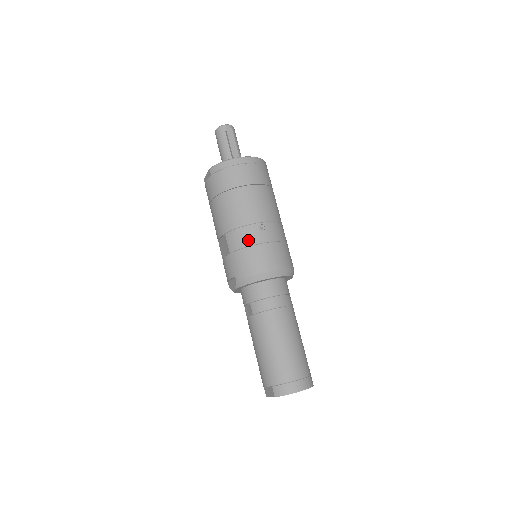
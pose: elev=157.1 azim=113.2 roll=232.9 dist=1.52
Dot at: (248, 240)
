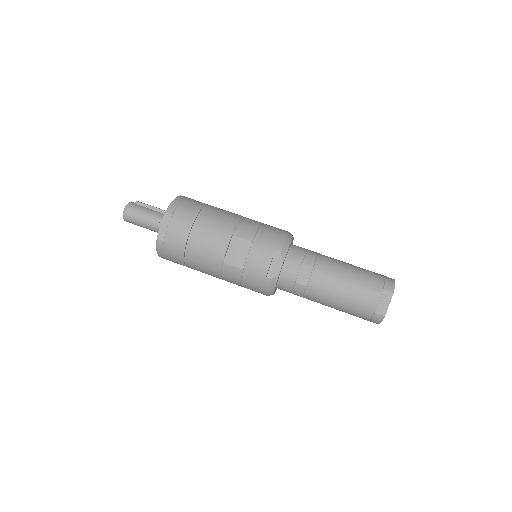
Dot at: (254, 224)
